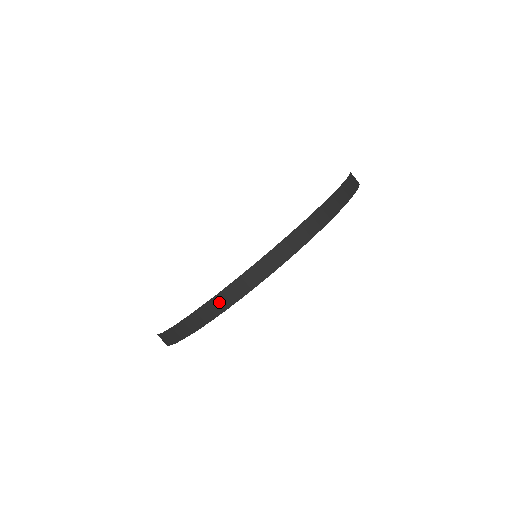
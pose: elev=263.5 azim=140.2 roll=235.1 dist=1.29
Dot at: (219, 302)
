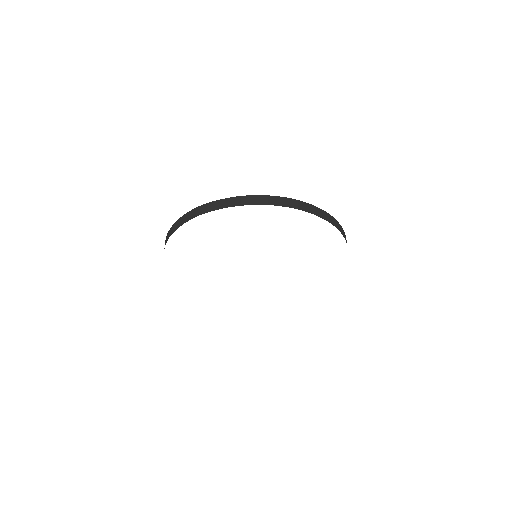
Dot at: (266, 199)
